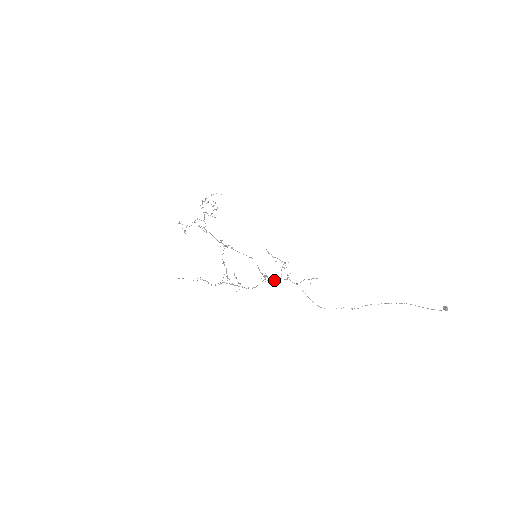
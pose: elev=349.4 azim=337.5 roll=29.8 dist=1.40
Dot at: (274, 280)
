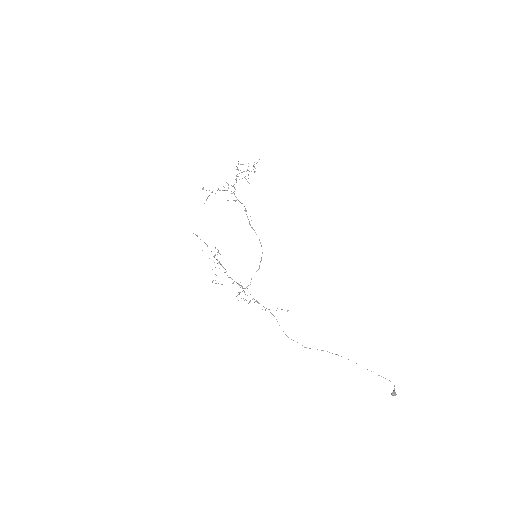
Dot at: occluded
